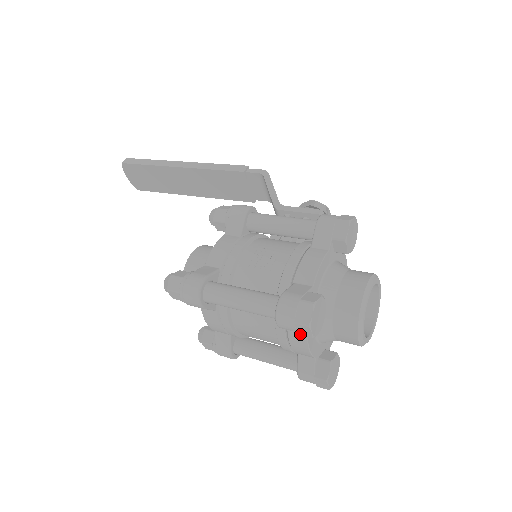
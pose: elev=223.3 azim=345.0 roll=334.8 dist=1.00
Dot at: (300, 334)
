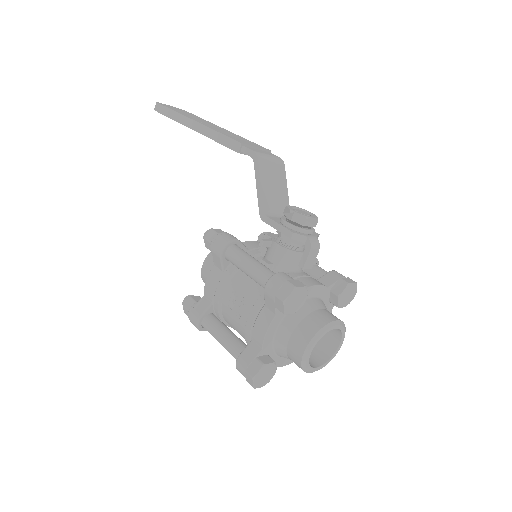
Dot at: occluded
